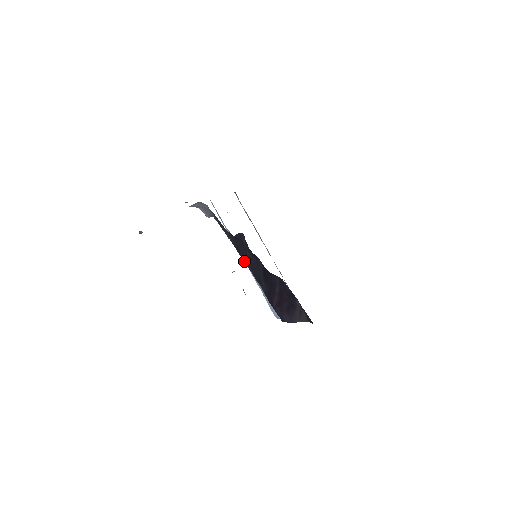
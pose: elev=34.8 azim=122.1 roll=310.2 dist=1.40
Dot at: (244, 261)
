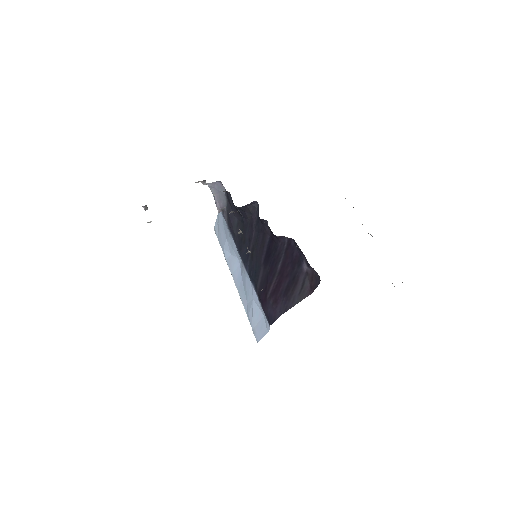
Dot at: (243, 258)
